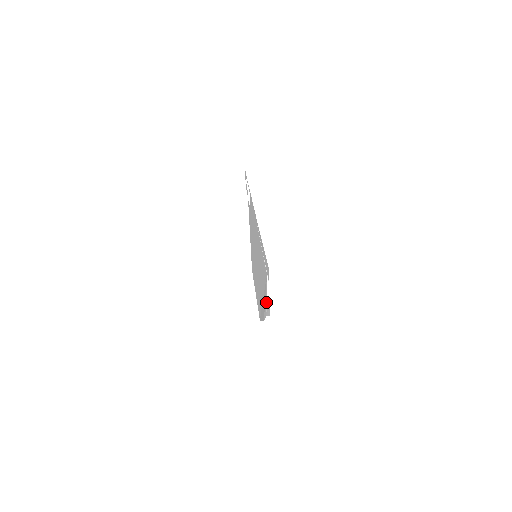
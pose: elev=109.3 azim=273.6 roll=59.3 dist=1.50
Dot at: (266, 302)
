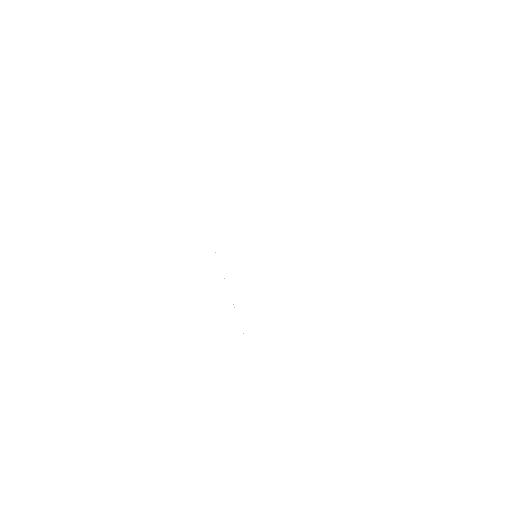
Dot at: occluded
